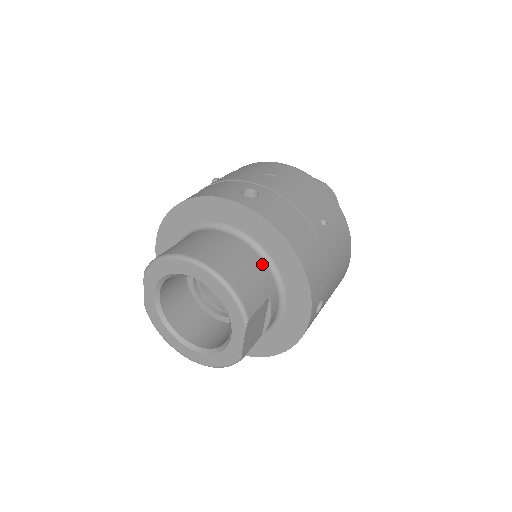
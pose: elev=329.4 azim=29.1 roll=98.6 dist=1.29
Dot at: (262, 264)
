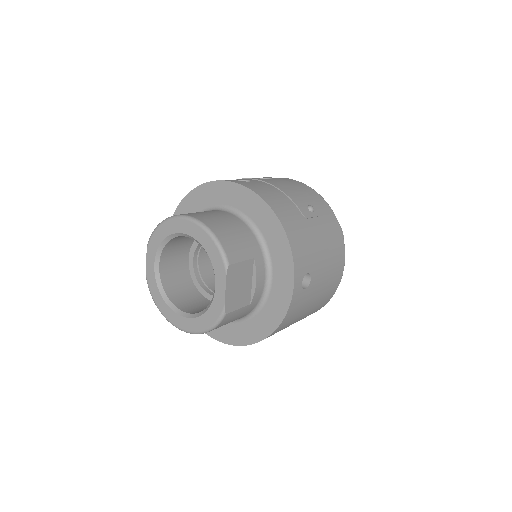
Dot at: (248, 231)
